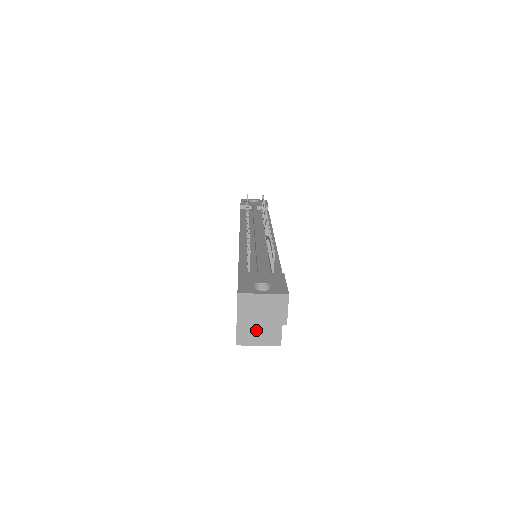
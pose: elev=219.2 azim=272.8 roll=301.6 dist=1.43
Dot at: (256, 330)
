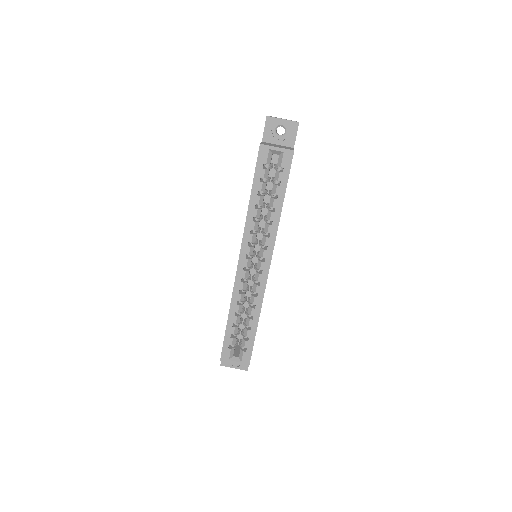
Dot at: occluded
